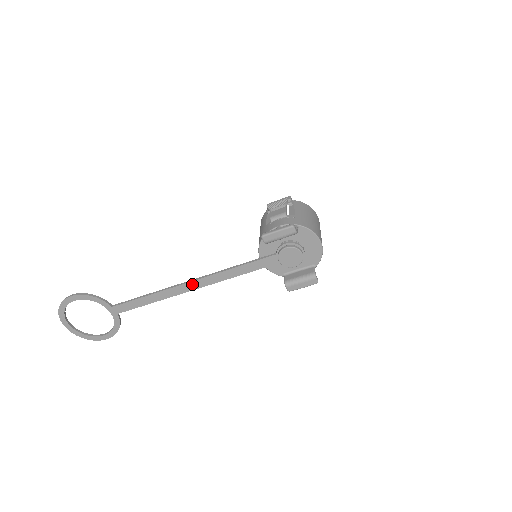
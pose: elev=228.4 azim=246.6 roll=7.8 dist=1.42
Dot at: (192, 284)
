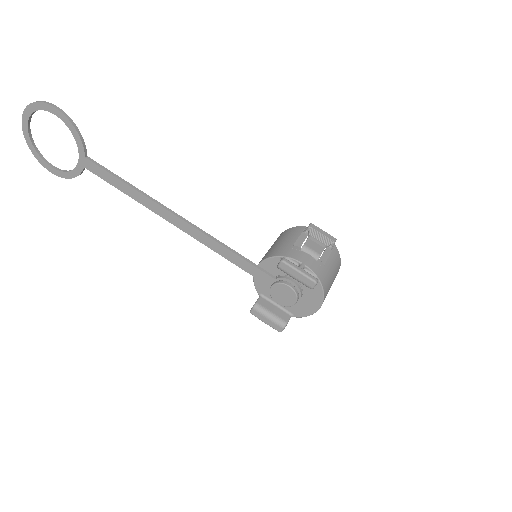
Dot at: (178, 220)
